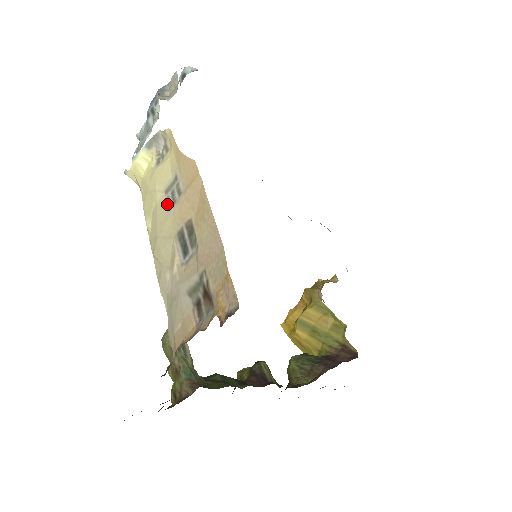
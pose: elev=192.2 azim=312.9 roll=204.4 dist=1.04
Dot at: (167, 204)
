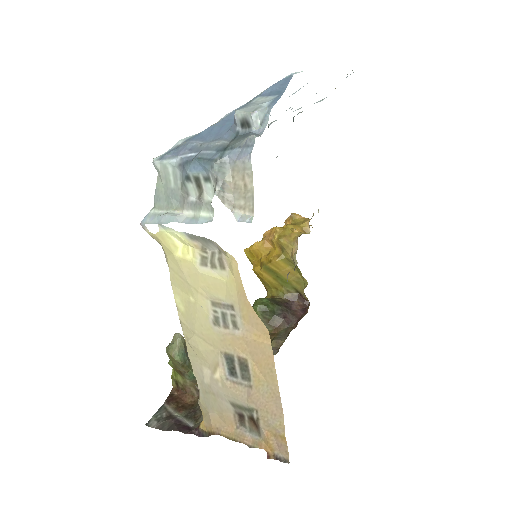
Dot at: (214, 317)
